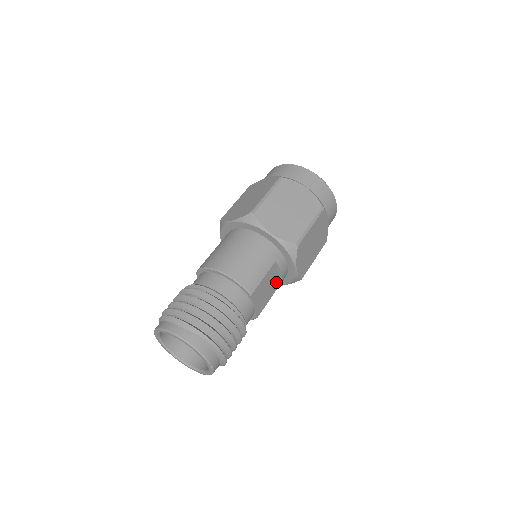
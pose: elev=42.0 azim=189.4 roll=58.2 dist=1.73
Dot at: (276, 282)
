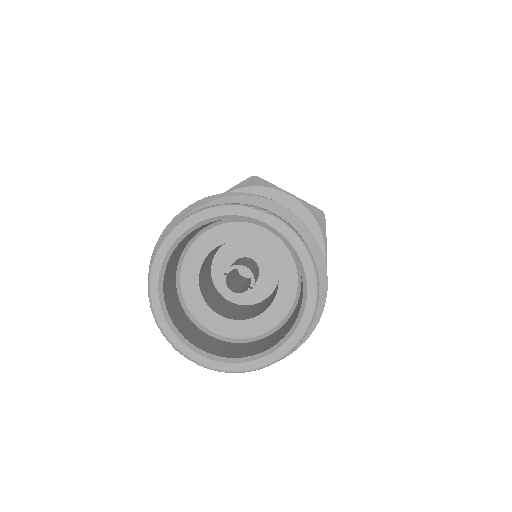
Dot at: occluded
